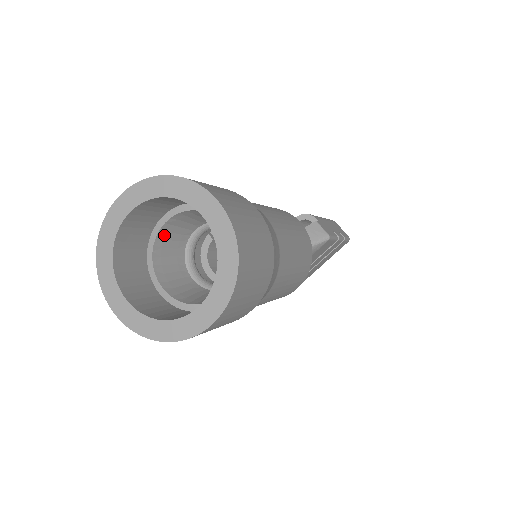
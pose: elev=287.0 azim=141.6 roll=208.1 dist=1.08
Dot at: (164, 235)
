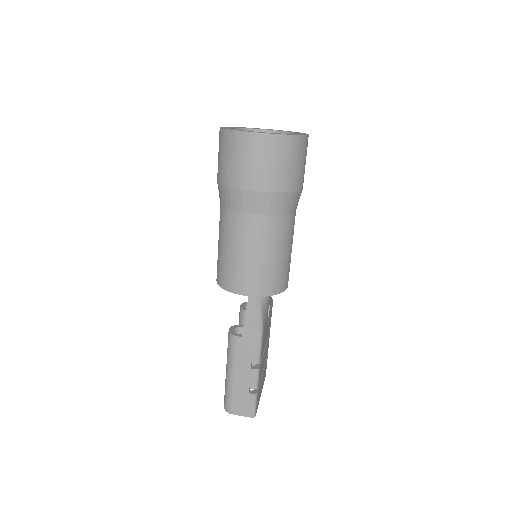
Dot at: occluded
